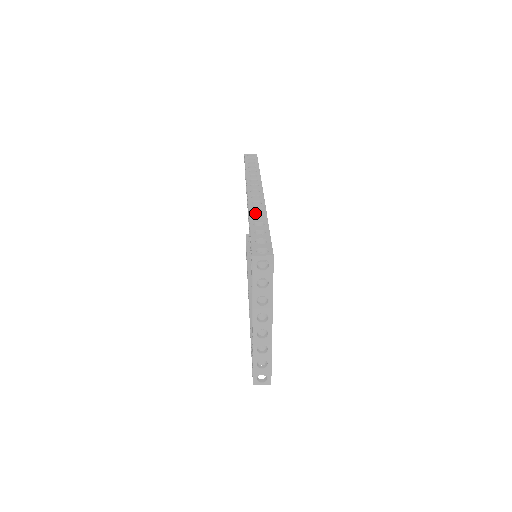
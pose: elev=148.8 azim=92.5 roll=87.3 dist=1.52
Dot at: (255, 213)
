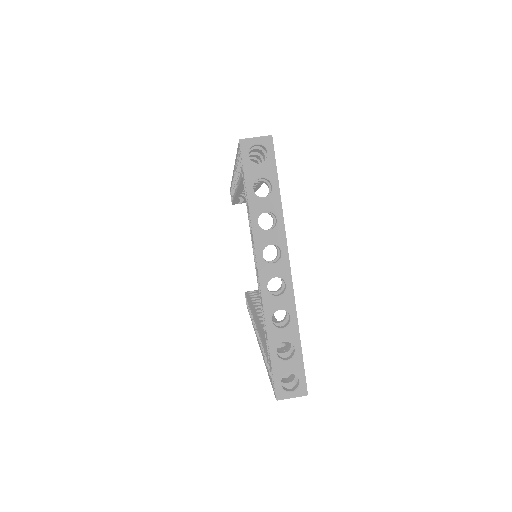
Dot at: occluded
